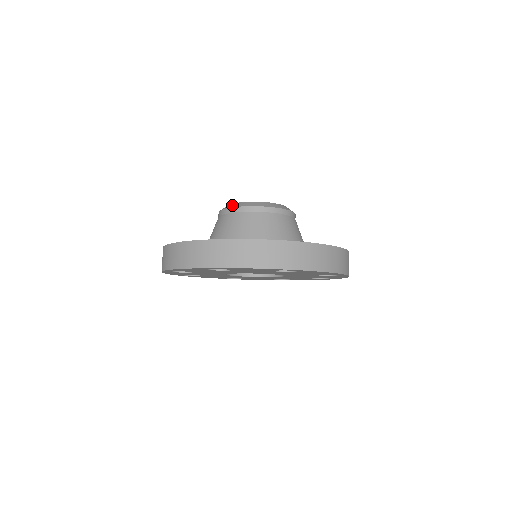
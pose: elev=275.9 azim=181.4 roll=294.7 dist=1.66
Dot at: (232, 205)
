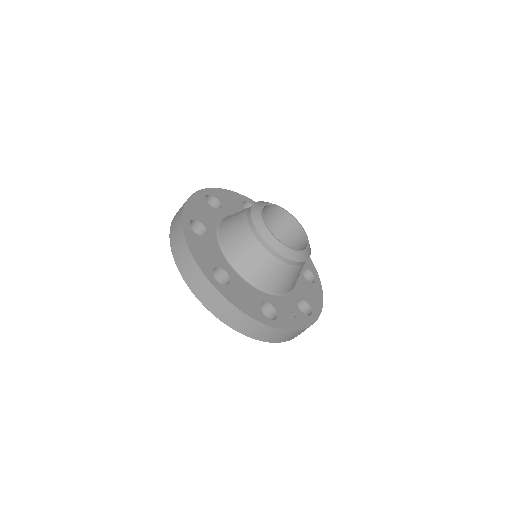
Dot at: (281, 249)
